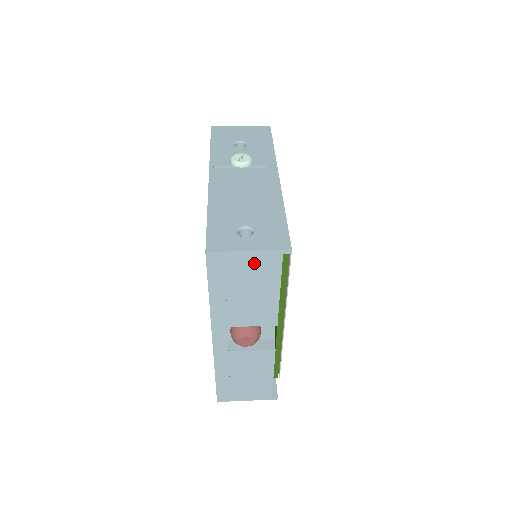
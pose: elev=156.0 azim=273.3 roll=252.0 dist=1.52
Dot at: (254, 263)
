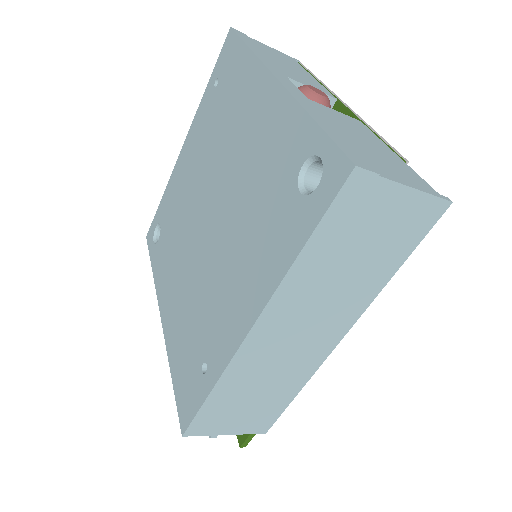
Dot at: (275, 52)
